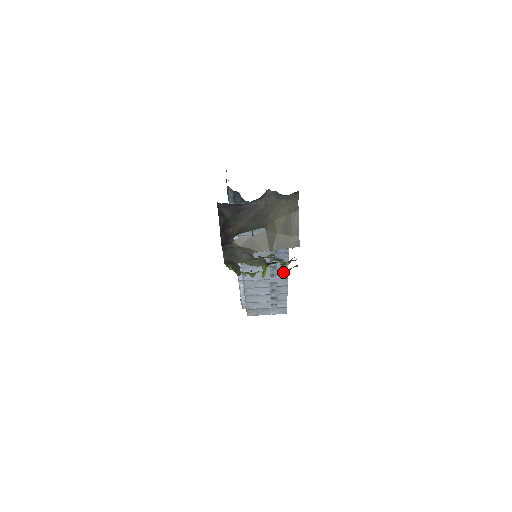
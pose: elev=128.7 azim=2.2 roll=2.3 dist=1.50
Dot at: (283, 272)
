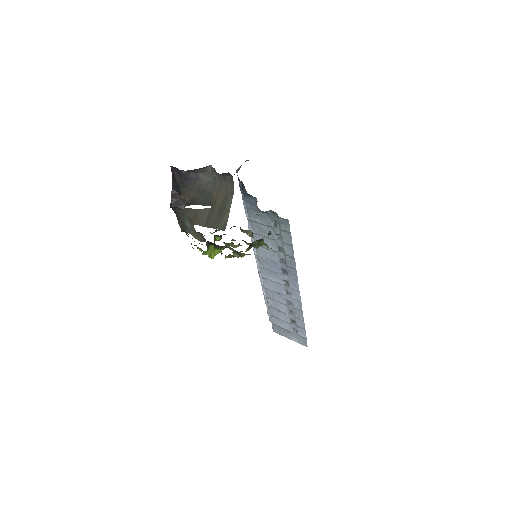
Dot at: (296, 292)
